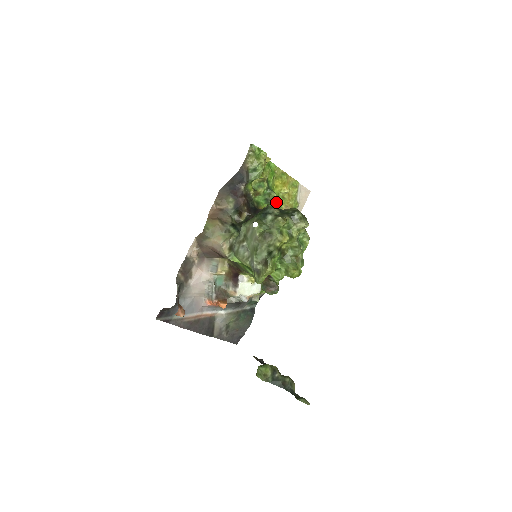
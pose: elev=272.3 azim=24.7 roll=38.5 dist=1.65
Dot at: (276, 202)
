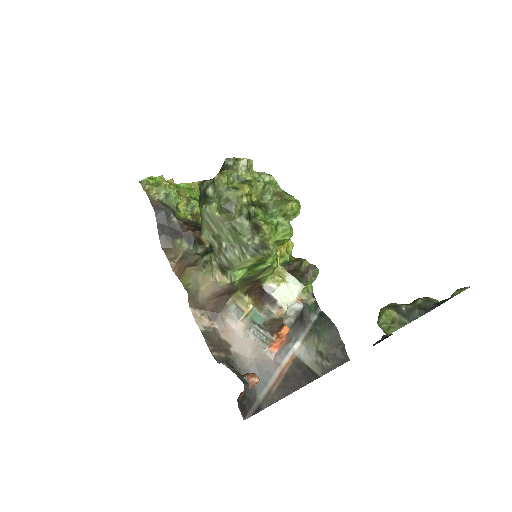
Dot at: occluded
